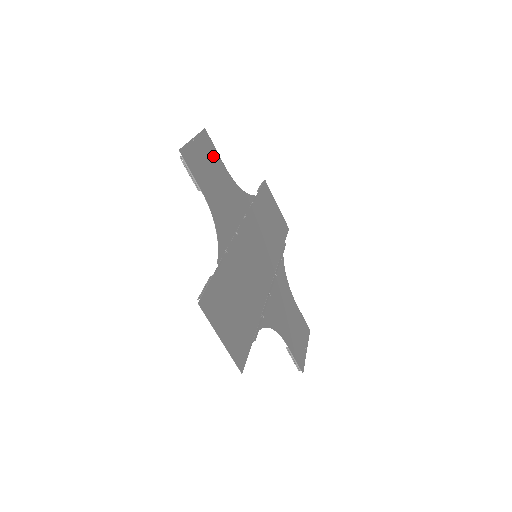
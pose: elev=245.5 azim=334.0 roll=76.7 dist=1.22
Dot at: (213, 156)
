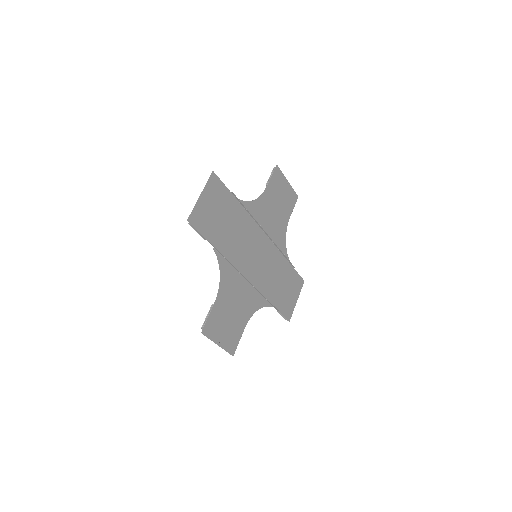
Dot at: (289, 204)
